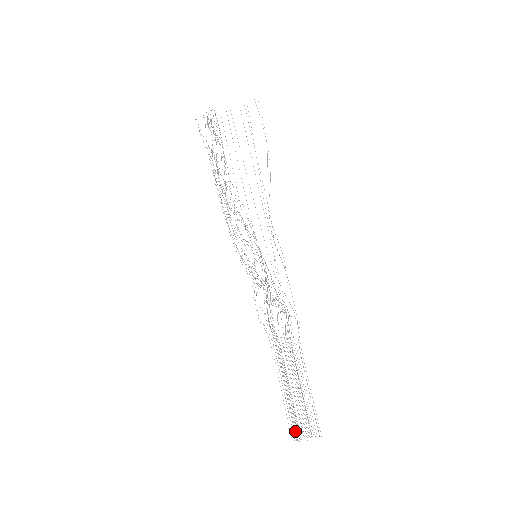
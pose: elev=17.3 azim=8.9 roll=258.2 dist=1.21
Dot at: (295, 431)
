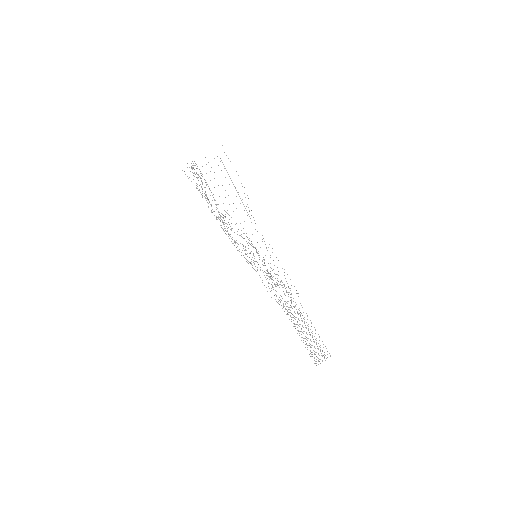
Dot at: occluded
